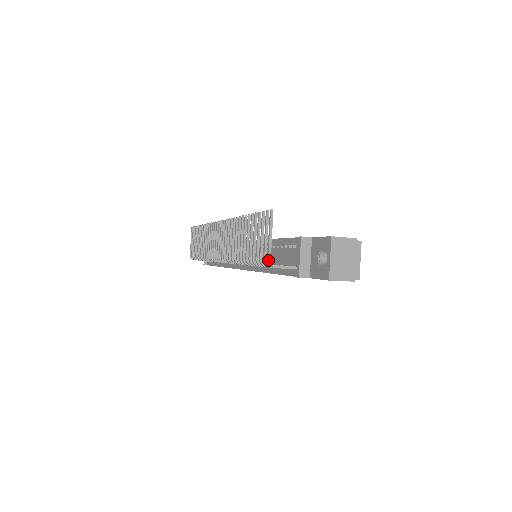
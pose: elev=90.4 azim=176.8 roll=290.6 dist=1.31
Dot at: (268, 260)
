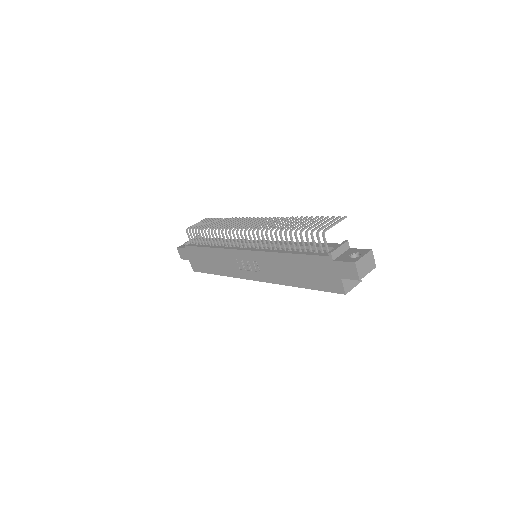
Dot at: (326, 229)
